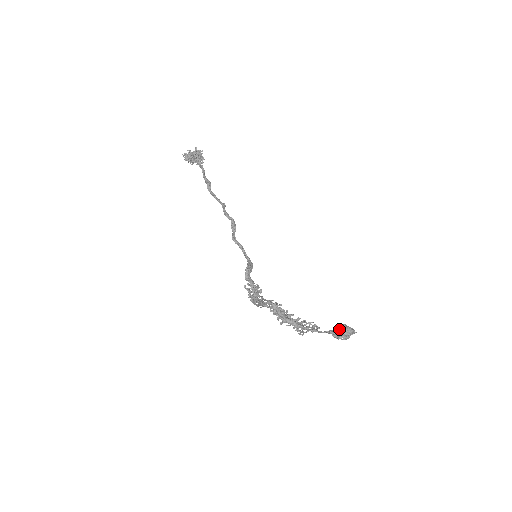
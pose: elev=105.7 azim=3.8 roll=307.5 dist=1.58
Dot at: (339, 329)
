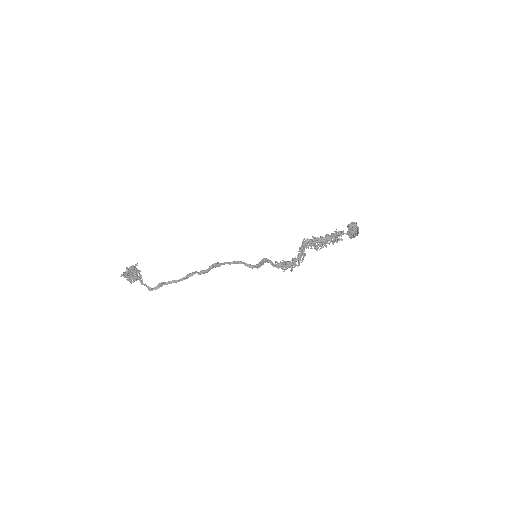
Dot at: occluded
